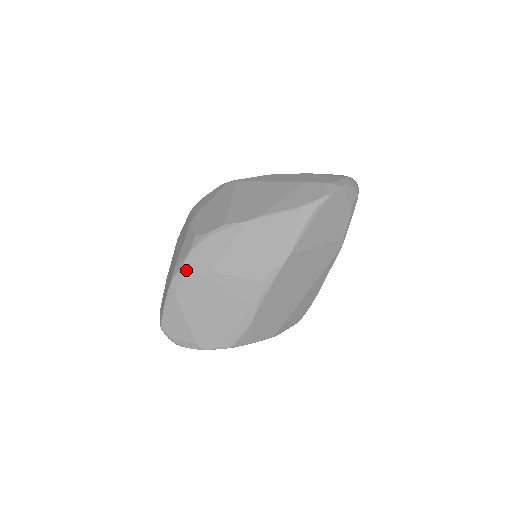
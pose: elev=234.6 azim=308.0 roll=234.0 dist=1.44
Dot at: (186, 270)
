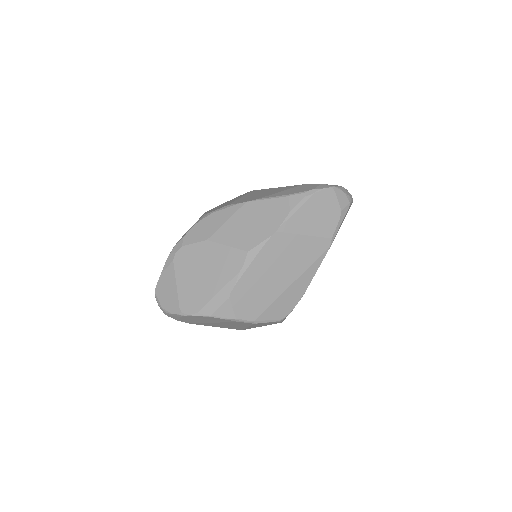
Dot at: (187, 238)
